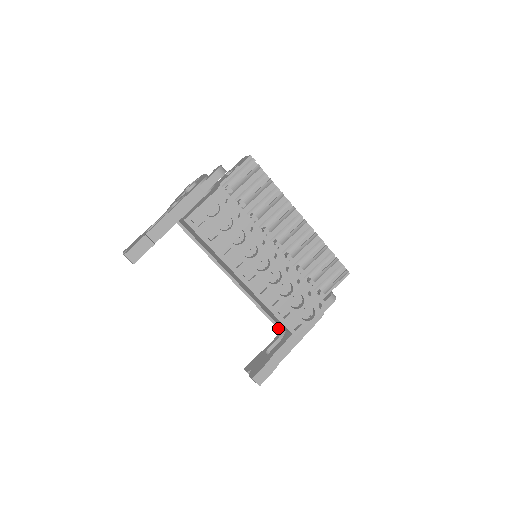
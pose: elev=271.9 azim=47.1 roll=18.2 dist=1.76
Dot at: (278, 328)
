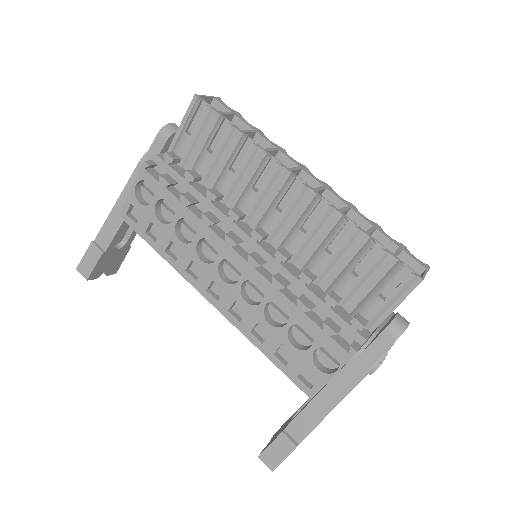
Dot at: occluded
